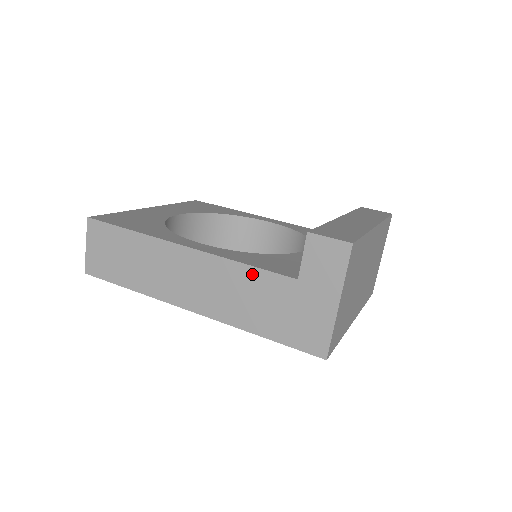
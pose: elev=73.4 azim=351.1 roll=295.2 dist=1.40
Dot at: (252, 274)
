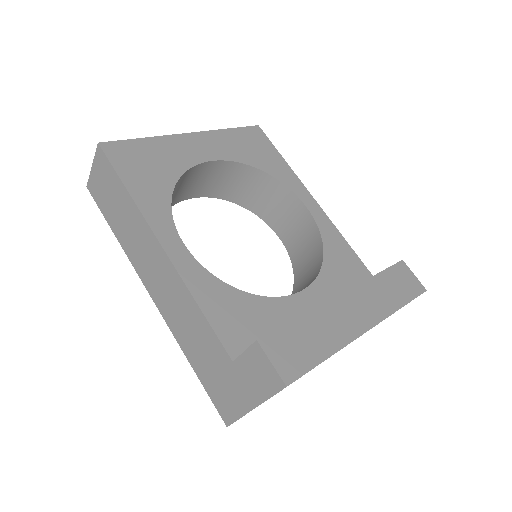
Dot at: (202, 321)
